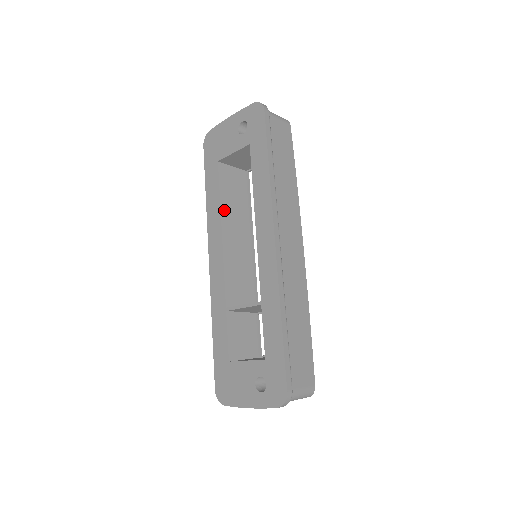
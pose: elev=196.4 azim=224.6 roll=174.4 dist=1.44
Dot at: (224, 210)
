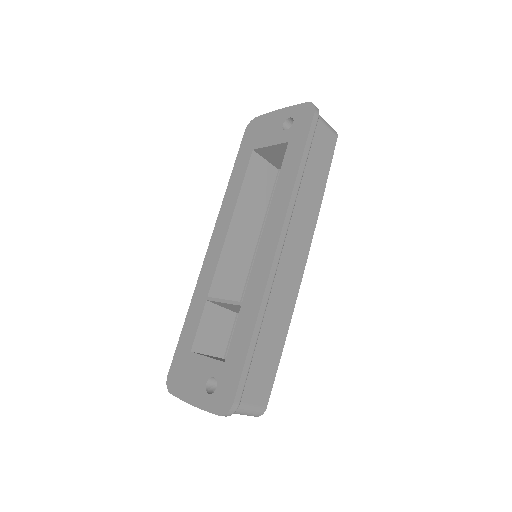
Dot at: (241, 200)
